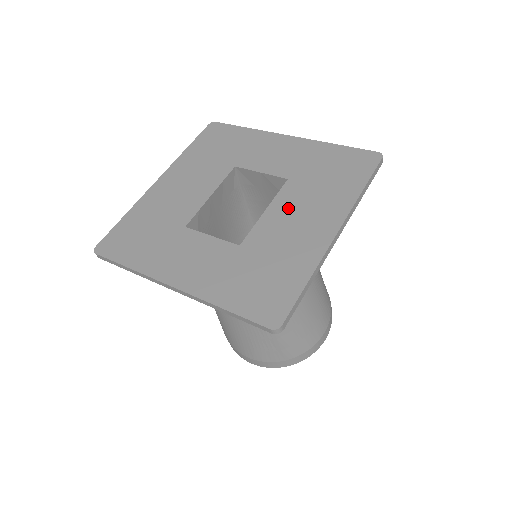
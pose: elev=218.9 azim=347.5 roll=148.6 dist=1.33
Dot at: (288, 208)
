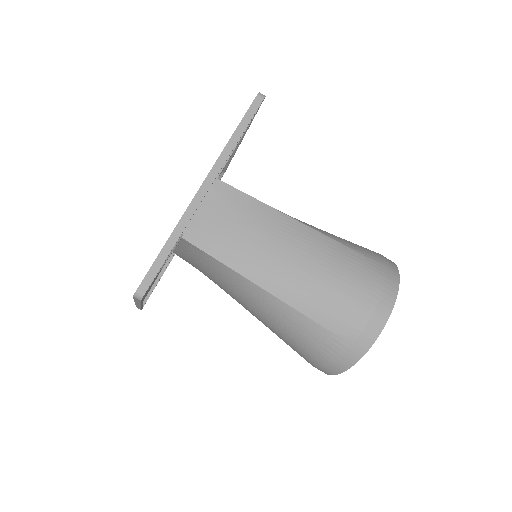
Dot at: occluded
